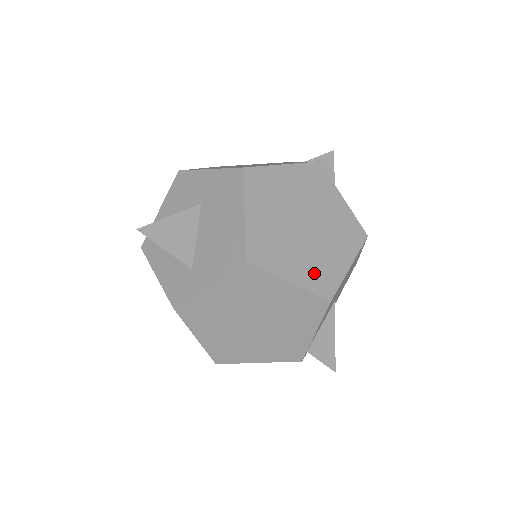
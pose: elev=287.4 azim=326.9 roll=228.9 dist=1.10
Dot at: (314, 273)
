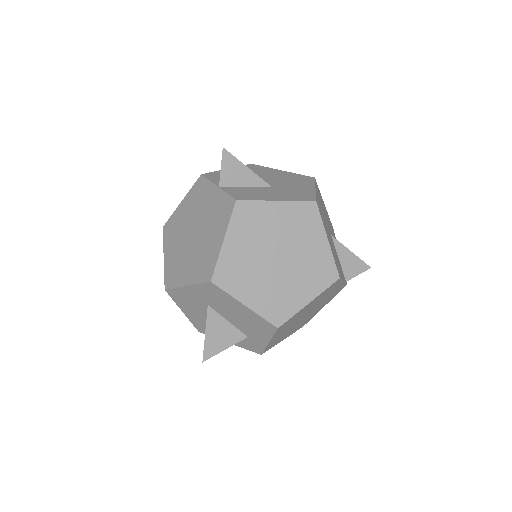
Dot at: (315, 277)
